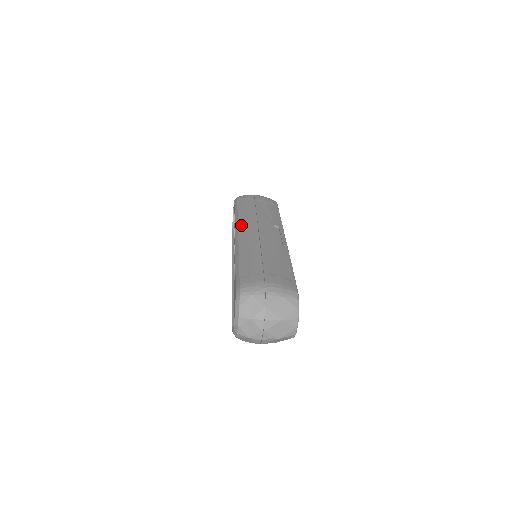
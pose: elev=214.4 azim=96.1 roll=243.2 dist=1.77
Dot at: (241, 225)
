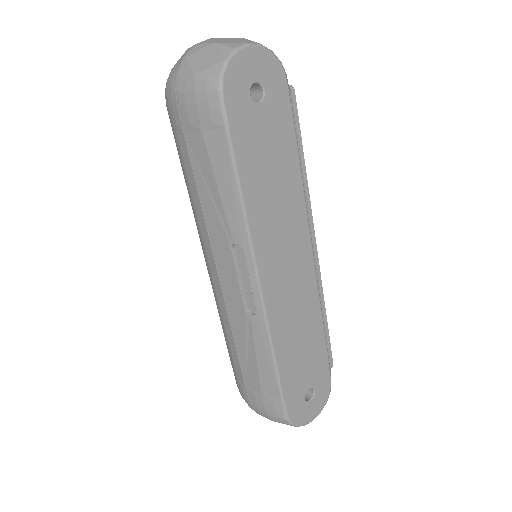
Dot at: (200, 241)
